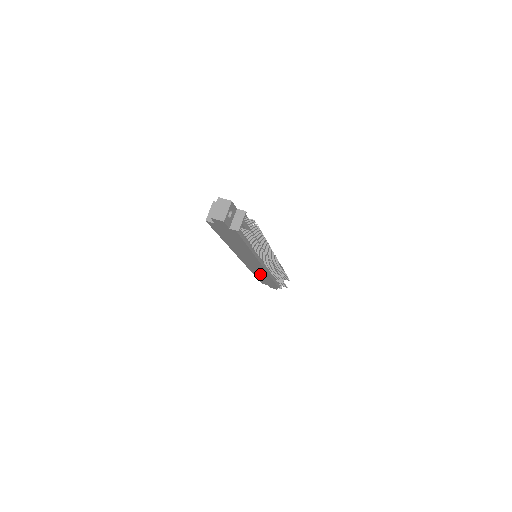
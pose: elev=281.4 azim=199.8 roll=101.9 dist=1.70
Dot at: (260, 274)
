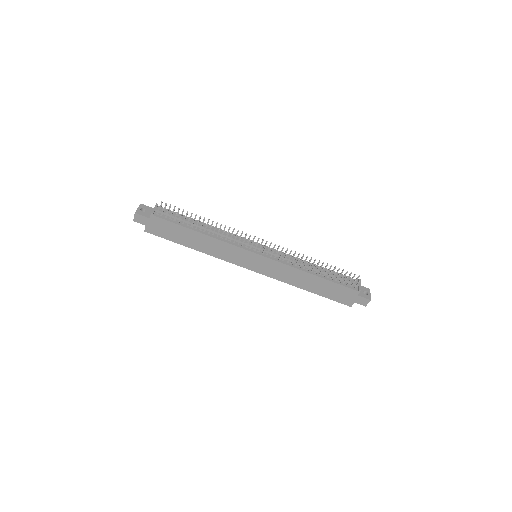
Dot at: (300, 280)
